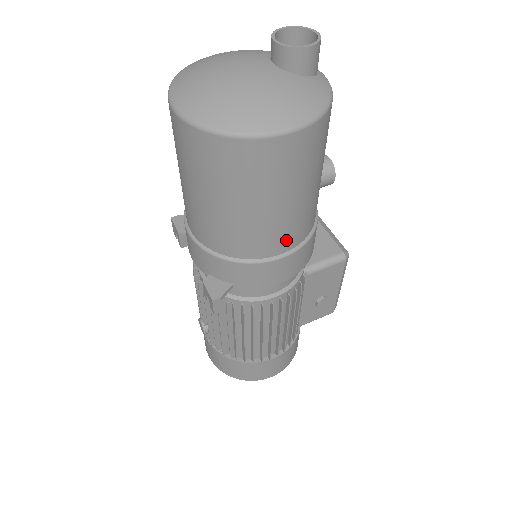
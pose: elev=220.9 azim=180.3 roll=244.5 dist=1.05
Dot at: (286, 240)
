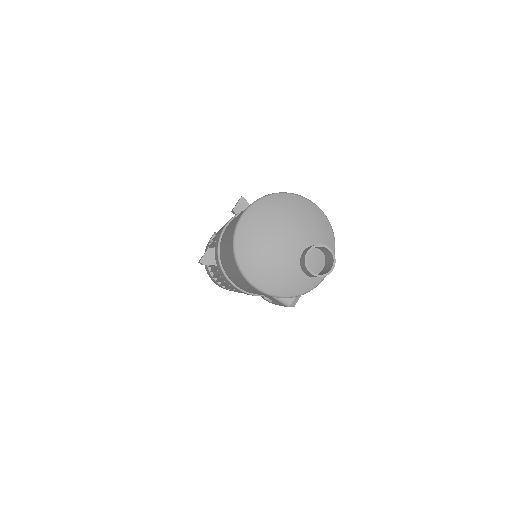
Dot at: occluded
